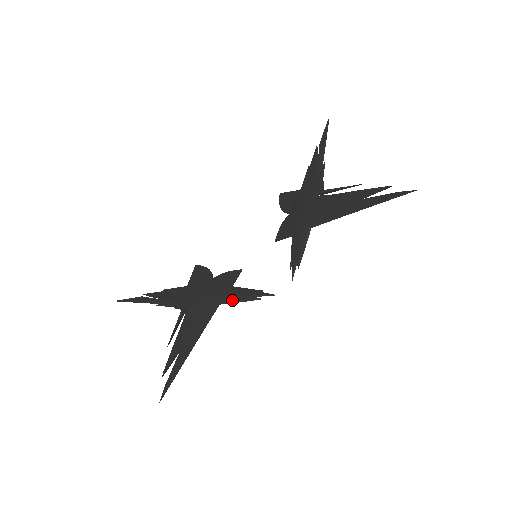
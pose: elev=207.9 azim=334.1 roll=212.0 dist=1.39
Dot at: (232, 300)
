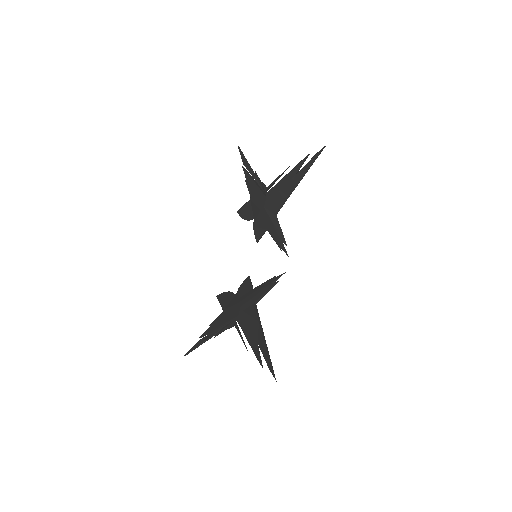
Dot at: (262, 295)
